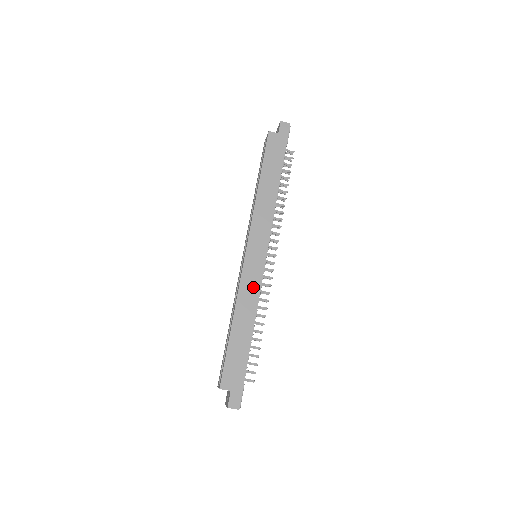
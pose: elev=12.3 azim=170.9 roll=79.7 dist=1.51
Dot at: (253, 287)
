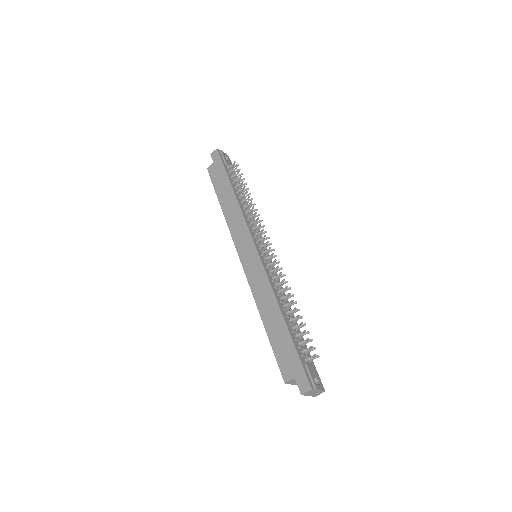
Dot at: (261, 280)
